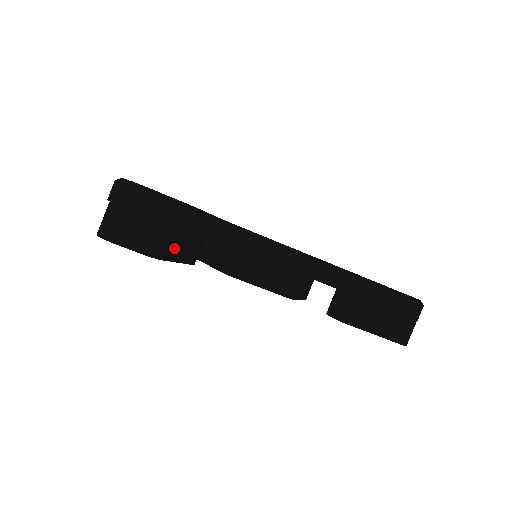
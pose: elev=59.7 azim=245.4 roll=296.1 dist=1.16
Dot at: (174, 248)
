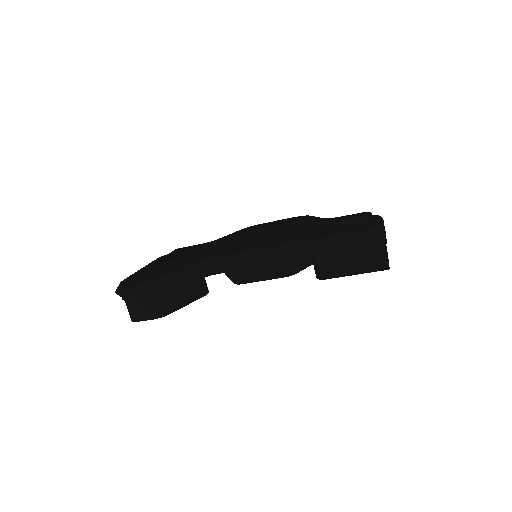
Dot at: (173, 302)
